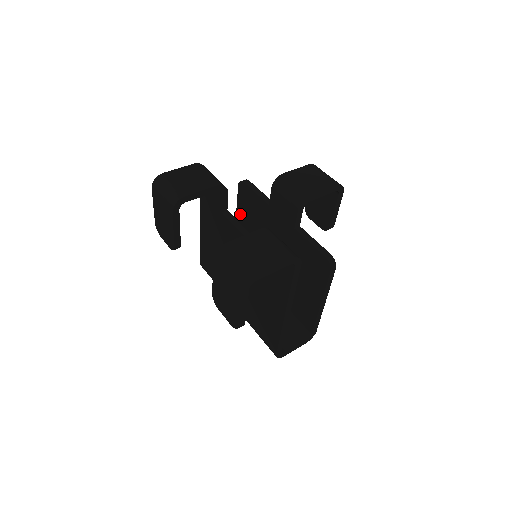
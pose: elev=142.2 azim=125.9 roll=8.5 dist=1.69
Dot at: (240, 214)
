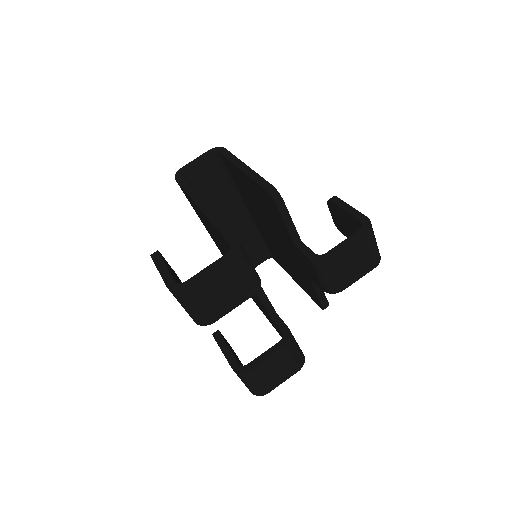
Dot at: (250, 182)
